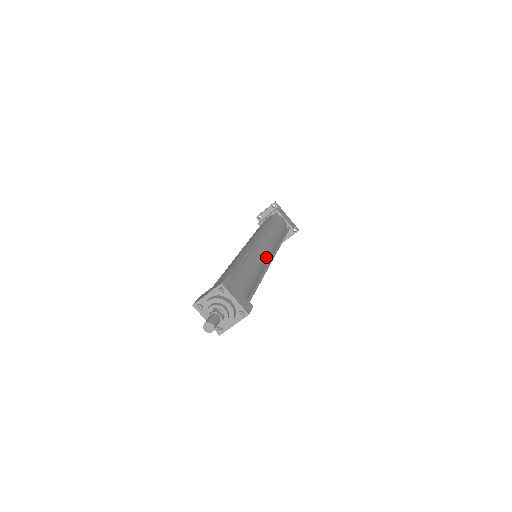
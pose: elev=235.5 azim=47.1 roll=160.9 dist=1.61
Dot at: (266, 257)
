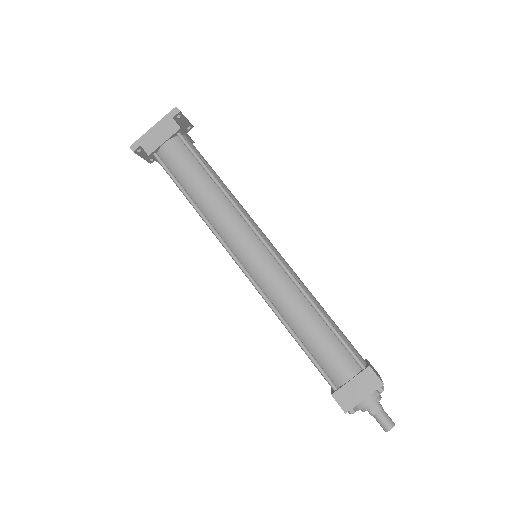
Dot at: (271, 267)
